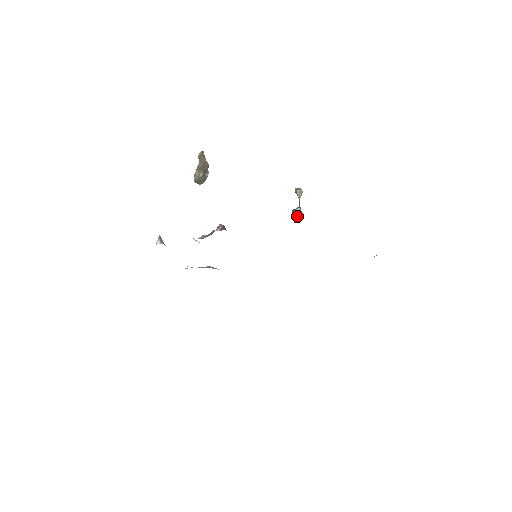
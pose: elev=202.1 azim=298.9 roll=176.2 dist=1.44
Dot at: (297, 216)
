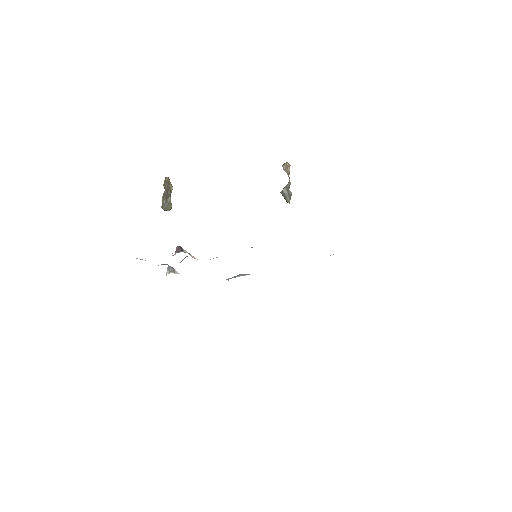
Dot at: (285, 197)
